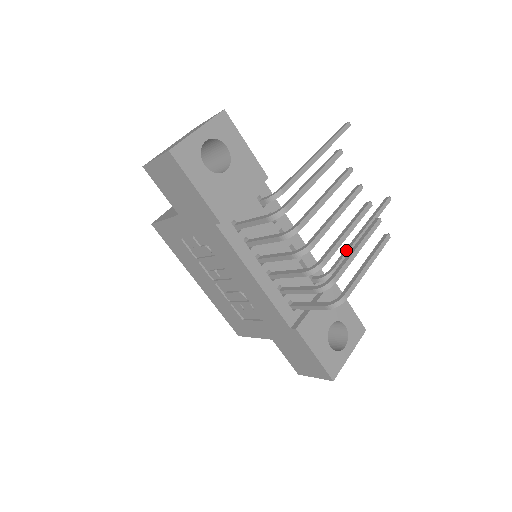
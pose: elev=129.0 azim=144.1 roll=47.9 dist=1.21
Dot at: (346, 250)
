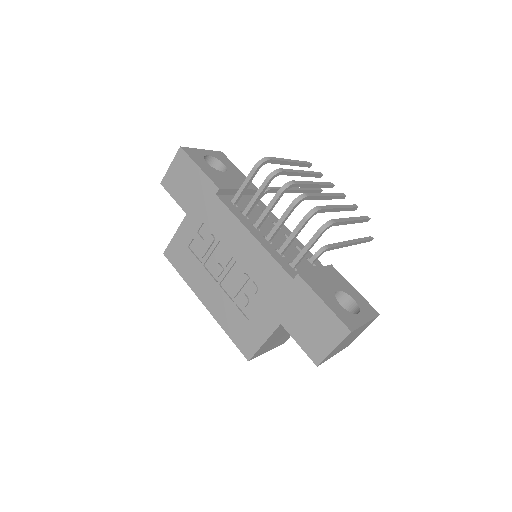
Dot at: (337, 243)
